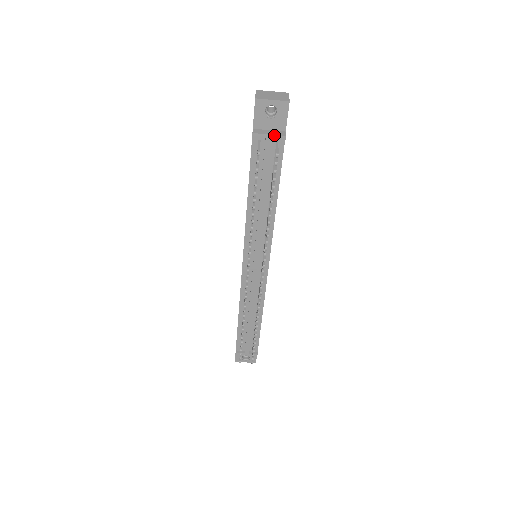
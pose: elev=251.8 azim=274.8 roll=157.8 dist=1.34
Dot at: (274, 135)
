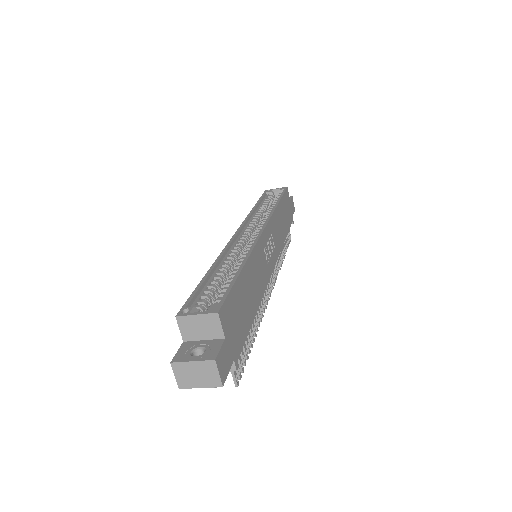
Dot at: occluded
